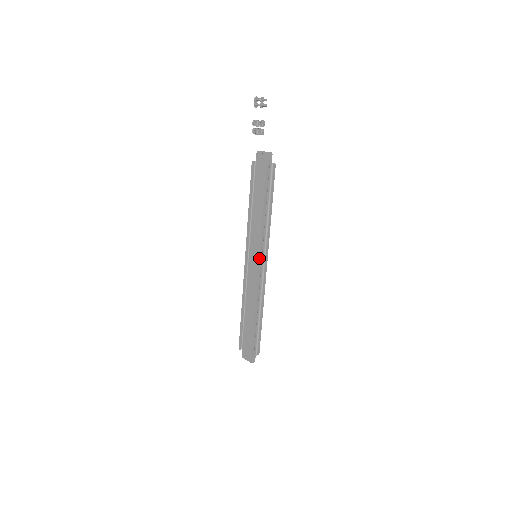
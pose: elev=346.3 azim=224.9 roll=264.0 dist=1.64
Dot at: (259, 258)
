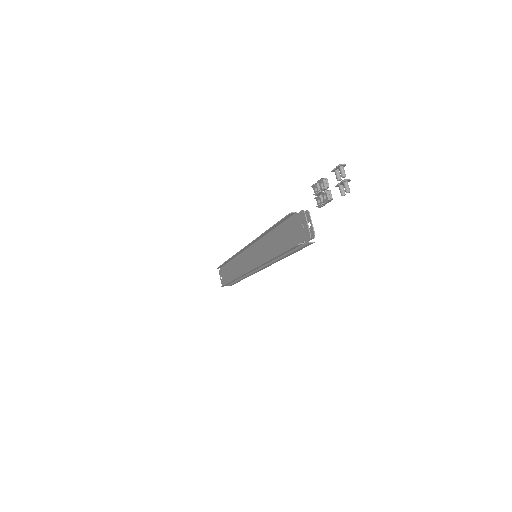
Dot at: (253, 269)
